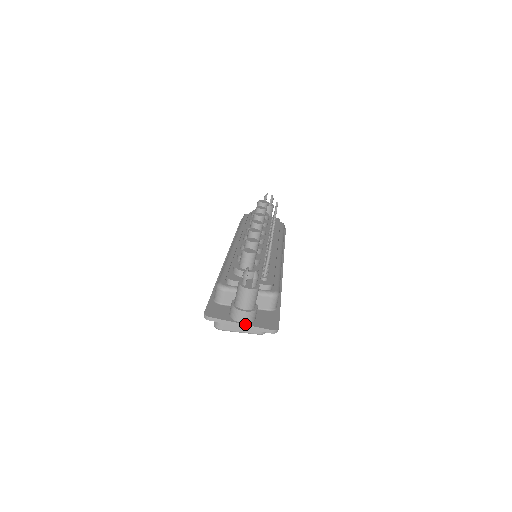
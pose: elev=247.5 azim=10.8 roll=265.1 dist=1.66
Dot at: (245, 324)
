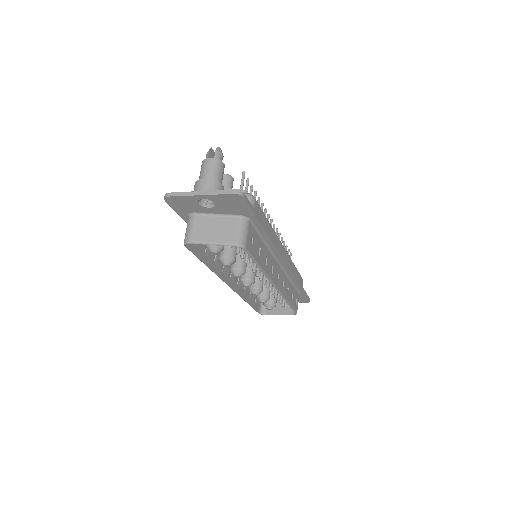
Dot at: (205, 191)
